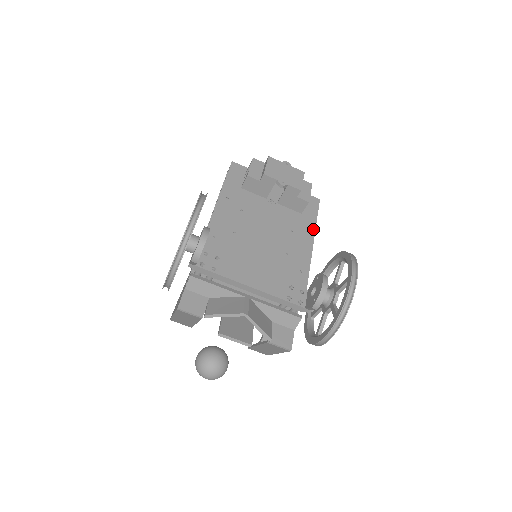
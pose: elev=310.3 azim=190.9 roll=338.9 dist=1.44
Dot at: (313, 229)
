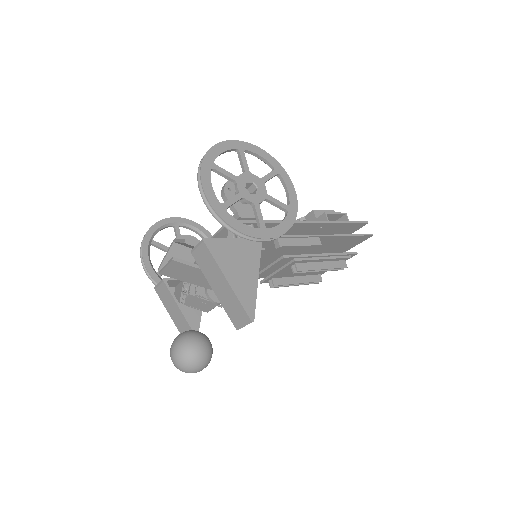
Dot at: (330, 222)
